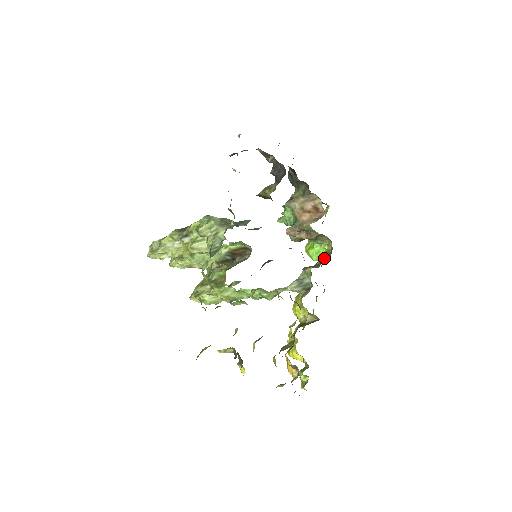
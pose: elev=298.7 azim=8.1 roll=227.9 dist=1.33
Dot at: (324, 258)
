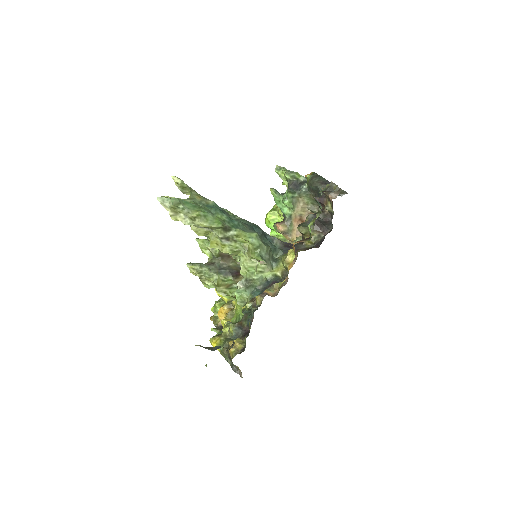
Dot at: occluded
